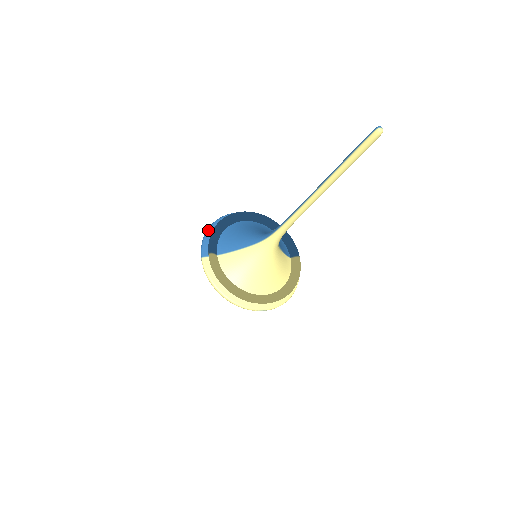
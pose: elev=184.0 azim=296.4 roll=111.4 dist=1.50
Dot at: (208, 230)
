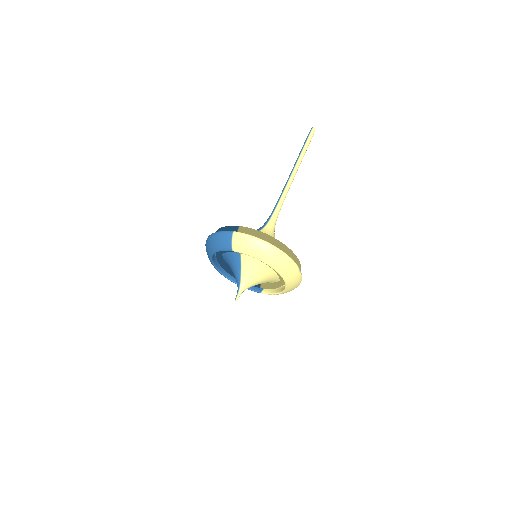
Dot at: (213, 233)
